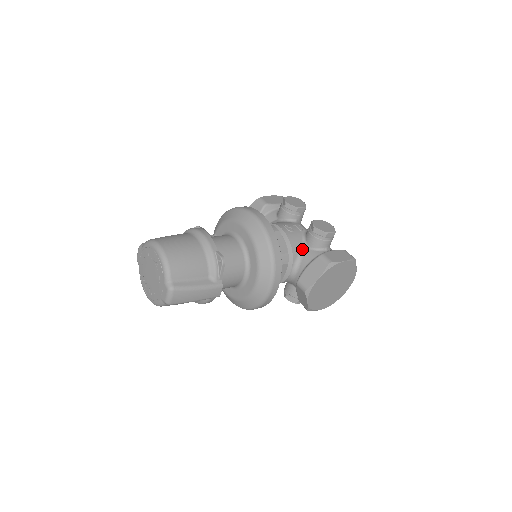
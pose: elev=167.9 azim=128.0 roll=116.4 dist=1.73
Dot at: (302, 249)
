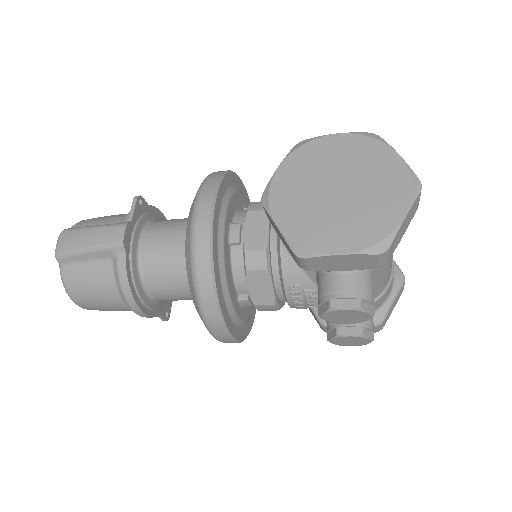
Dot at: occluded
